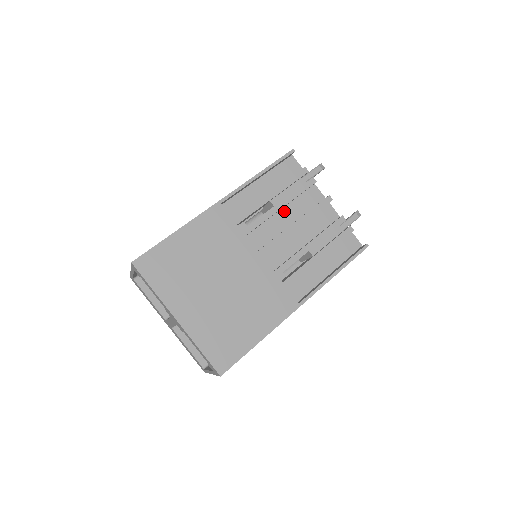
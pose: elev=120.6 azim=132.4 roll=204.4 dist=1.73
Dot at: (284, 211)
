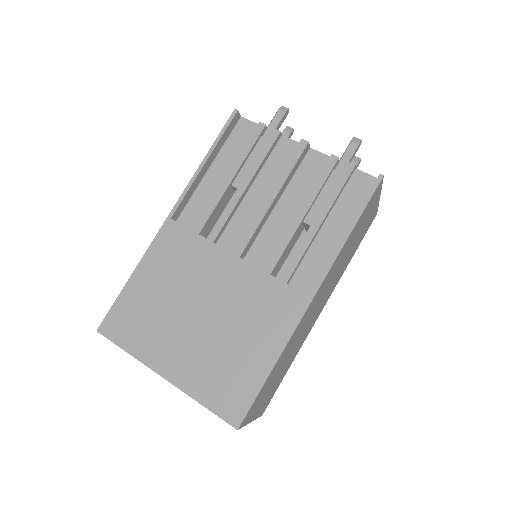
Dot at: (254, 188)
